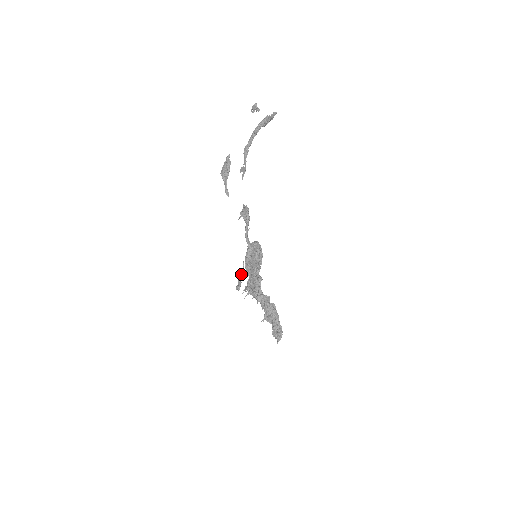
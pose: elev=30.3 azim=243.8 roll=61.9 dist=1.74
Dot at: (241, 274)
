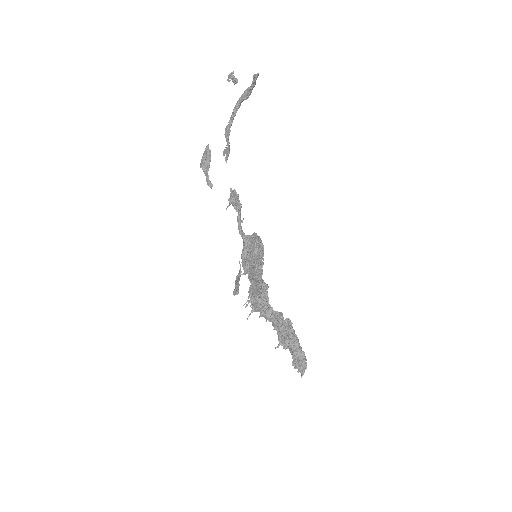
Dot at: (238, 276)
